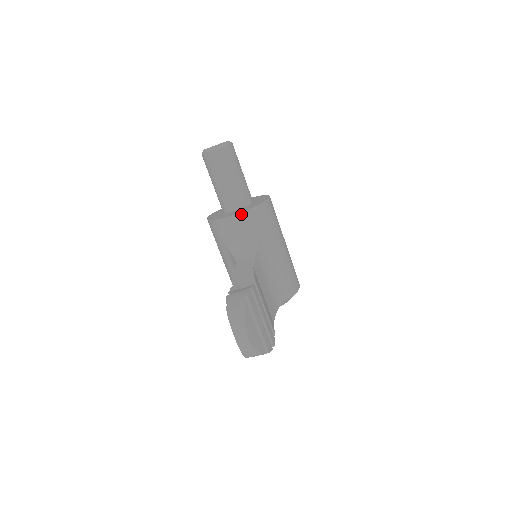
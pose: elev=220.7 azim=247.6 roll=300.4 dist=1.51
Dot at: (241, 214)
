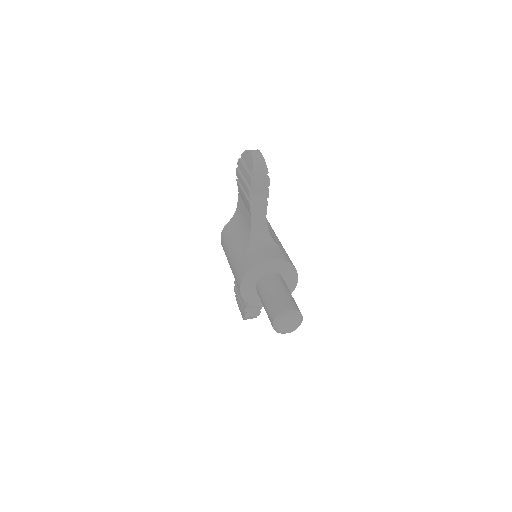
Dot at: occluded
